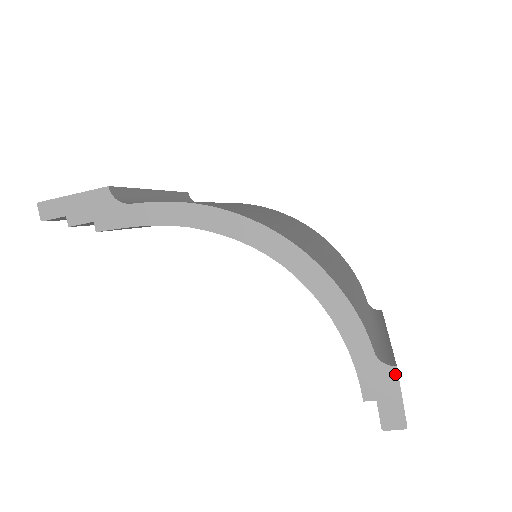
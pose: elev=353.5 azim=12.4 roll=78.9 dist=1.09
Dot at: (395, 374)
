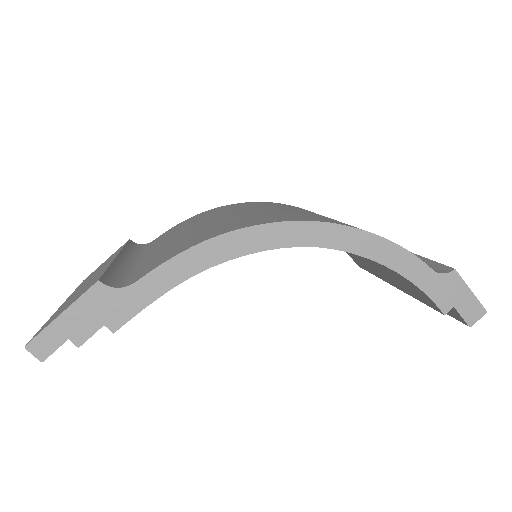
Dot at: (457, 276)
